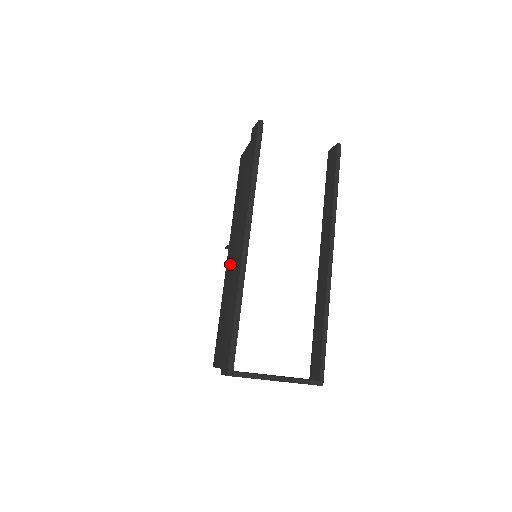
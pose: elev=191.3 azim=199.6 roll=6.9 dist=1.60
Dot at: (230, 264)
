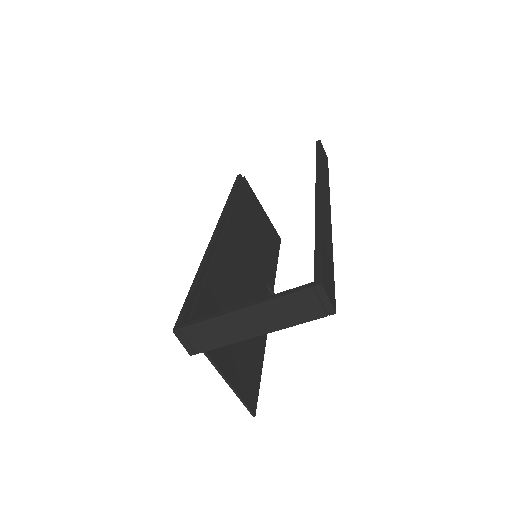
Dot at: (256, 297)
